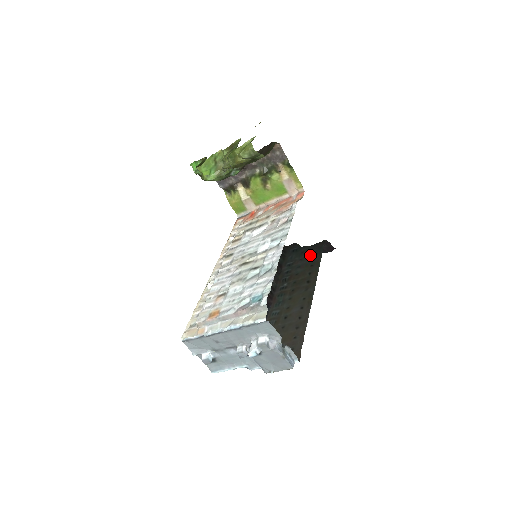
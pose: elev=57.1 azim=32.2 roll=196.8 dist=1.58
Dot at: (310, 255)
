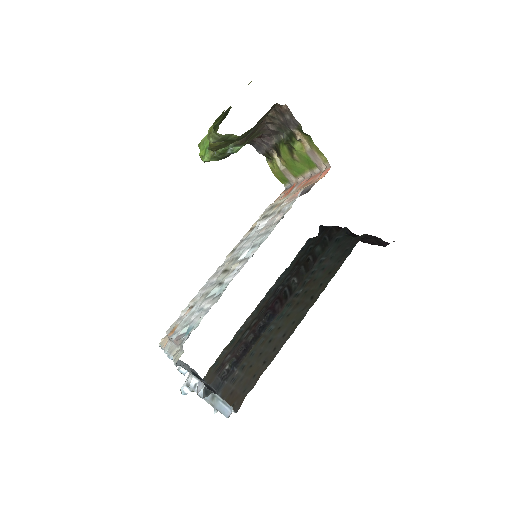
Dot at: (340, 254)
